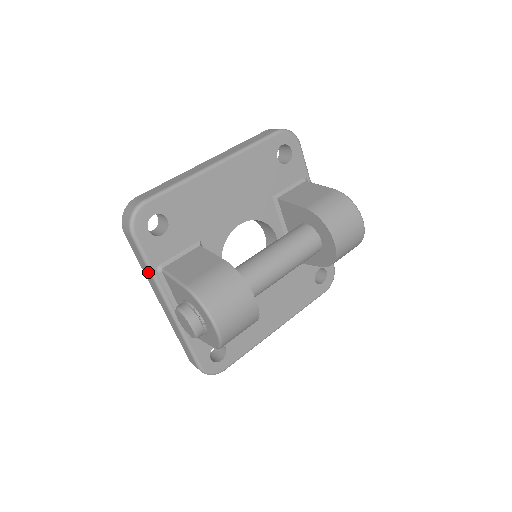
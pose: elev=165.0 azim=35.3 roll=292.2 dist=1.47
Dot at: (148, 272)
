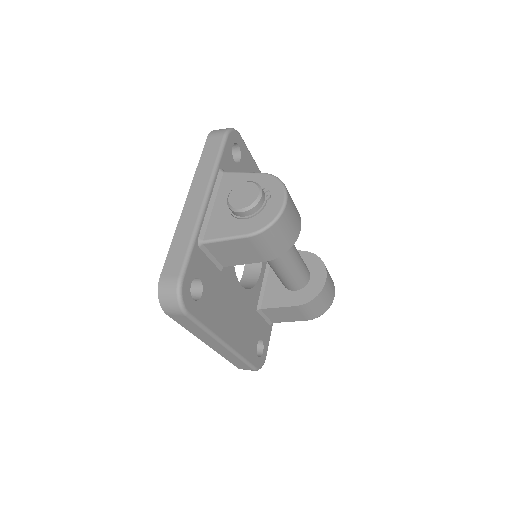
Dot at: (211, 165)
